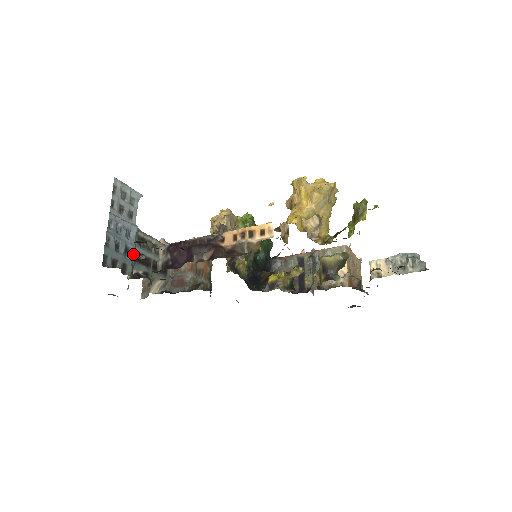
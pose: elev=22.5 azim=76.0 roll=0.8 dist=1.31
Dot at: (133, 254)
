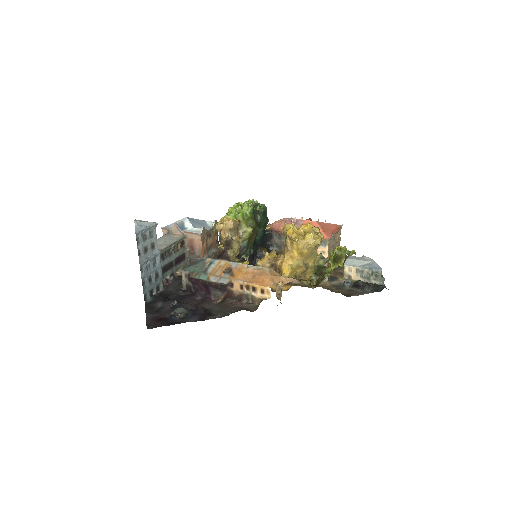
Dot at: (161, 274)
